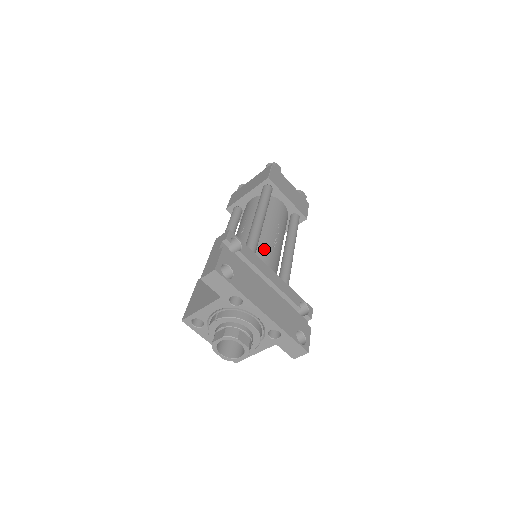
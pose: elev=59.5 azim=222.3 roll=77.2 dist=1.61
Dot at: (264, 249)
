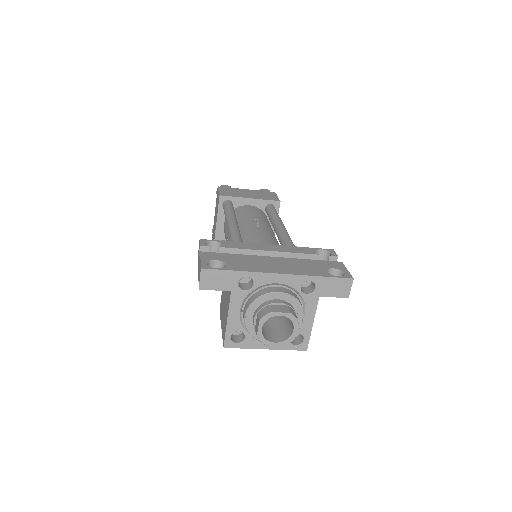
Dot at: (252, 240)
